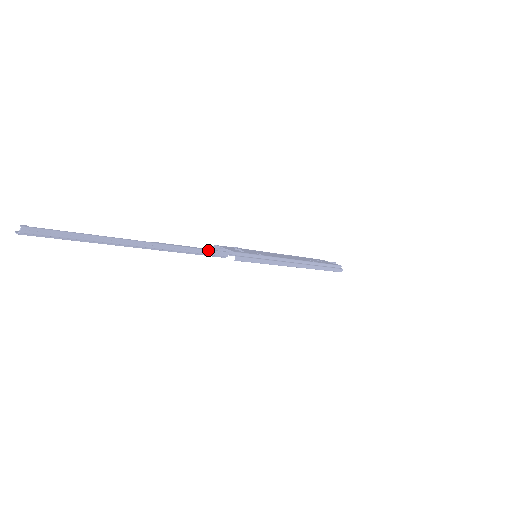
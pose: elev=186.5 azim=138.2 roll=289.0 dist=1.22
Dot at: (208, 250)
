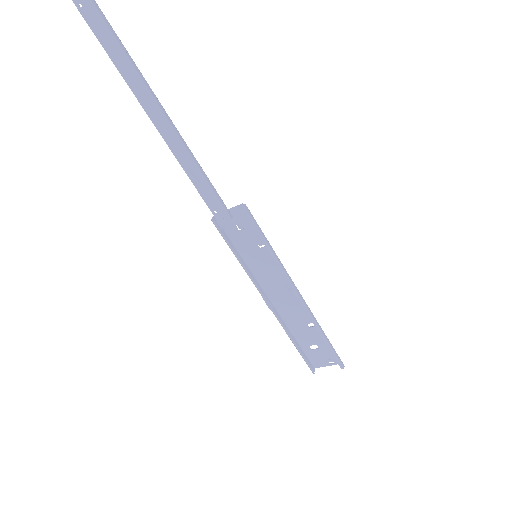
Dot at: (215, 189)
